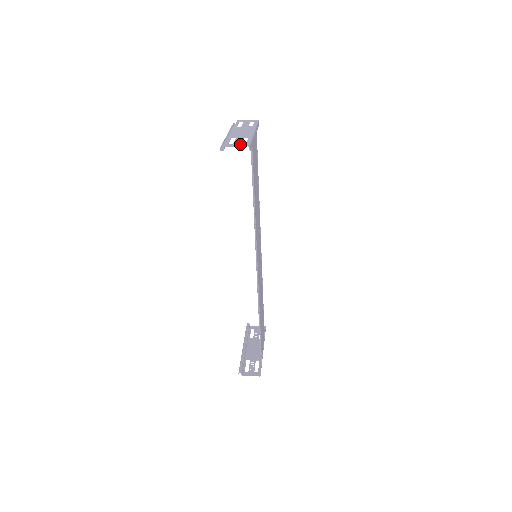
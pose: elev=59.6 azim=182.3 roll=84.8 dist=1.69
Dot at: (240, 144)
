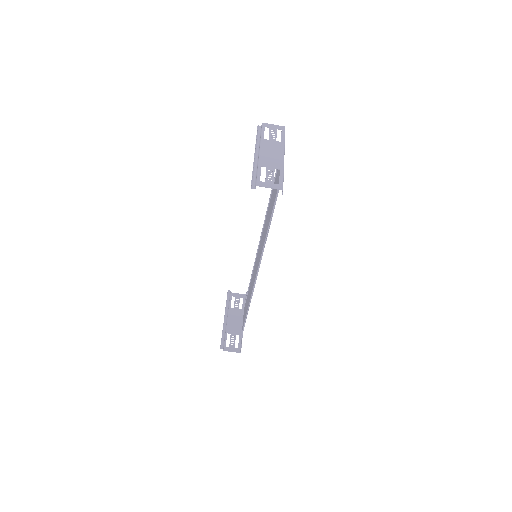
Dot at: (273, 184)
